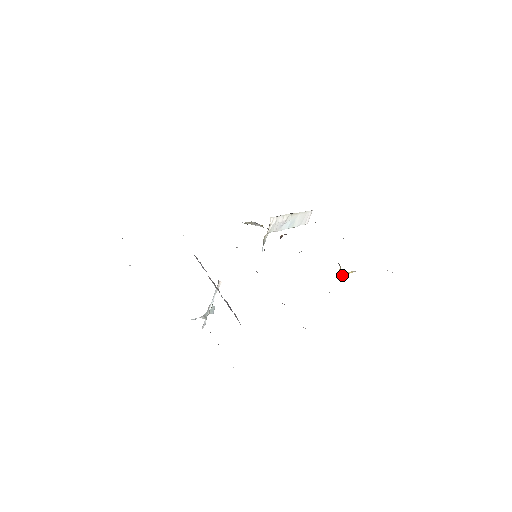
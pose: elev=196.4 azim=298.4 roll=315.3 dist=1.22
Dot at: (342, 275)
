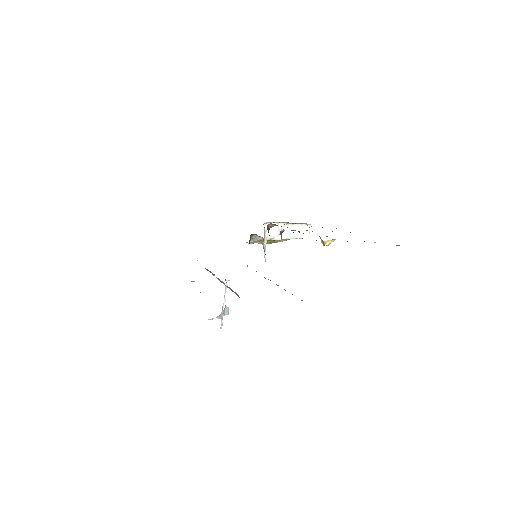
Dot at: (324, 245)
